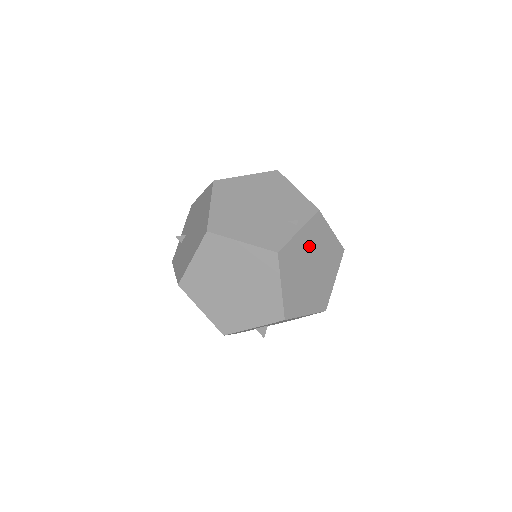
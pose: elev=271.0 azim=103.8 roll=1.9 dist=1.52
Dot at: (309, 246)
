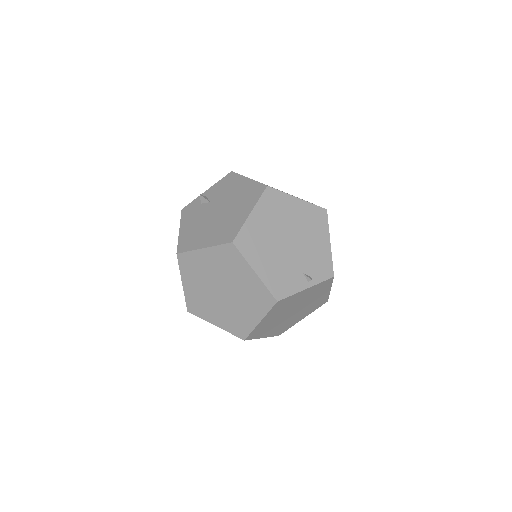
Dot at: (304, 298)
